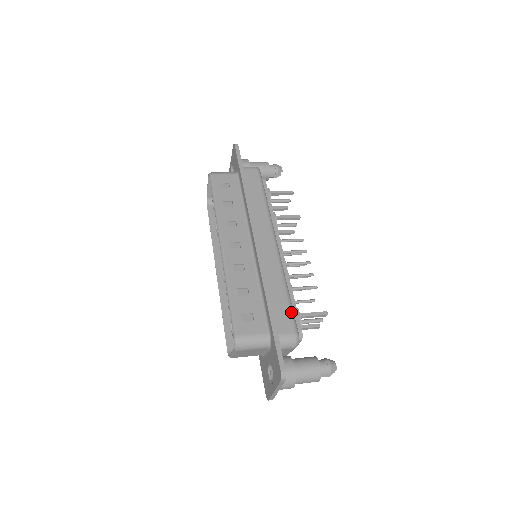
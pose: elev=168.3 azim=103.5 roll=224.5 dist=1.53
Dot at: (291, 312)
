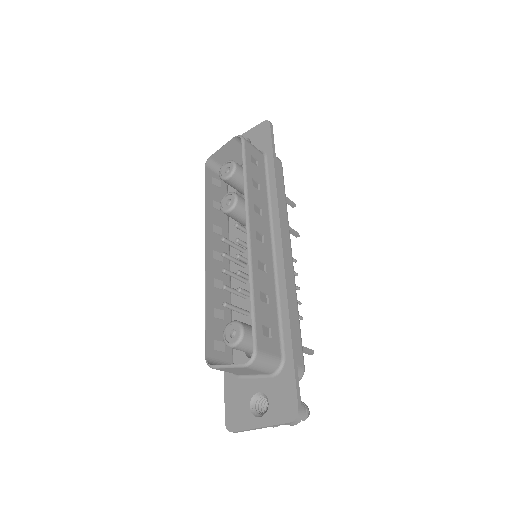
Dot at: occluded
